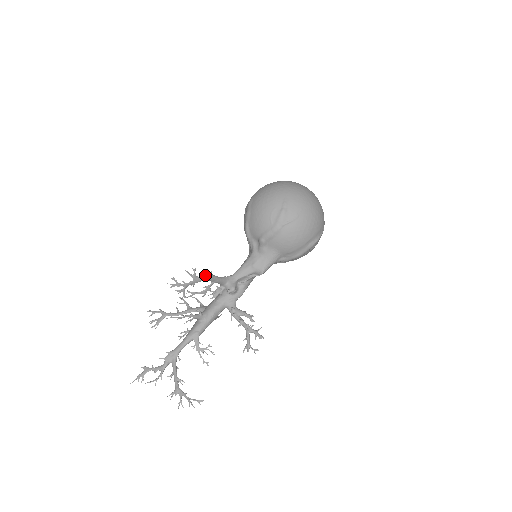
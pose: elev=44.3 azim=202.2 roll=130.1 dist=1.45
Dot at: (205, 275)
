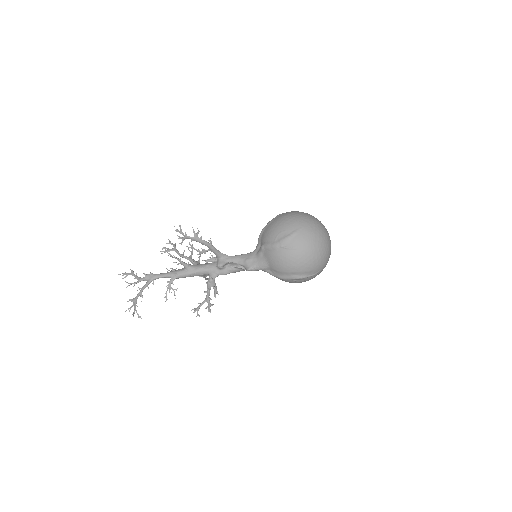
Dot at: occluded
